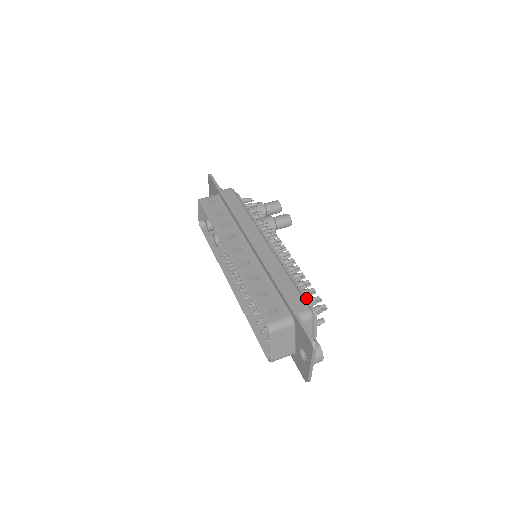
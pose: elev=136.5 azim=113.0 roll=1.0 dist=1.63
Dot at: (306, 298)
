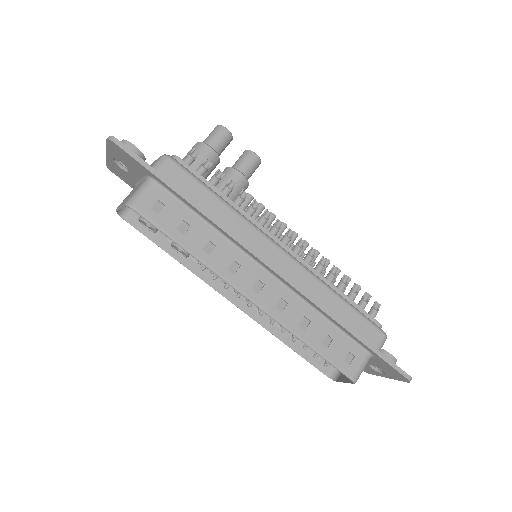
Dot at: (366, 313)
